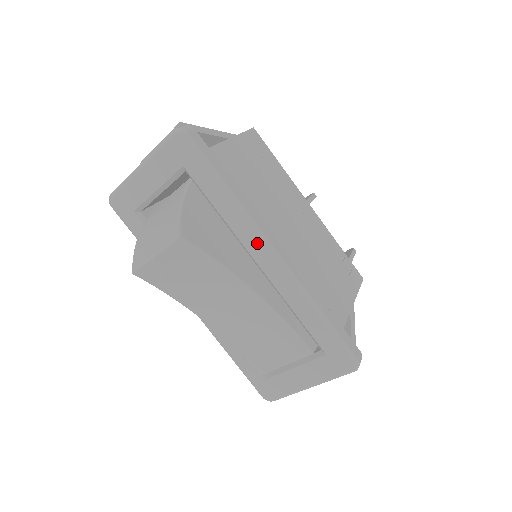
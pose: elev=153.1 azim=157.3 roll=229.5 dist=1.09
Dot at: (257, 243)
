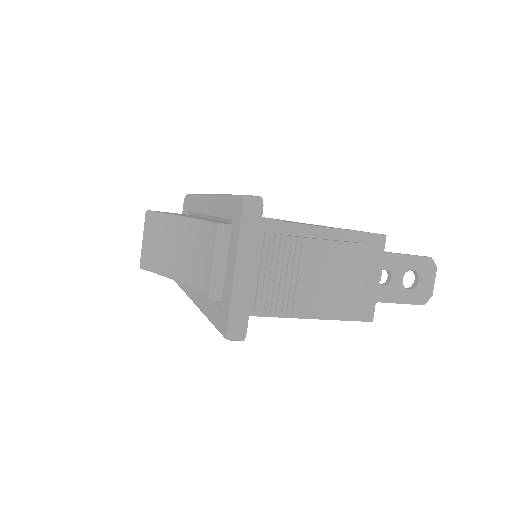
Dot at: (203, 202)
